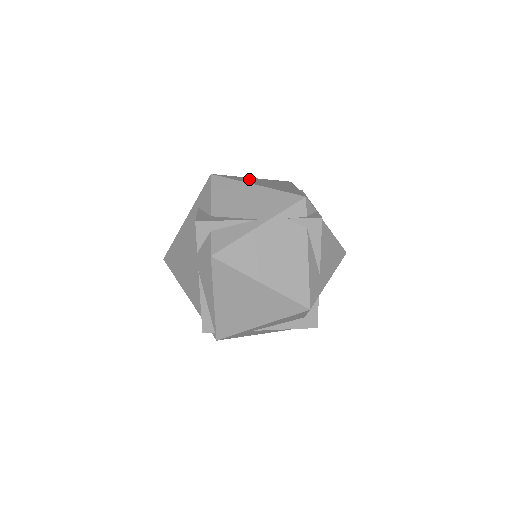
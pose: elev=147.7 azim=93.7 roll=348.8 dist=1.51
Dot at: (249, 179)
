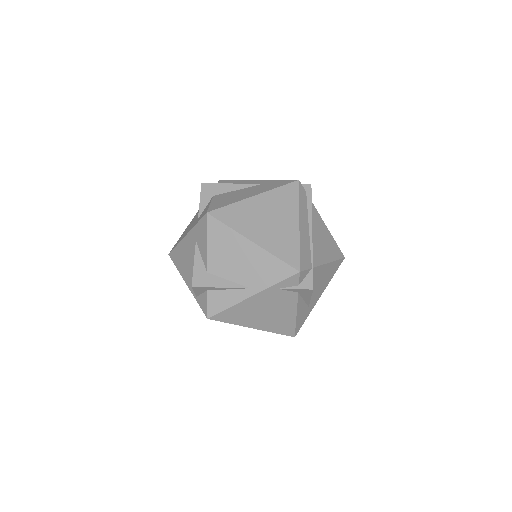
Dot at: (248, 211)
